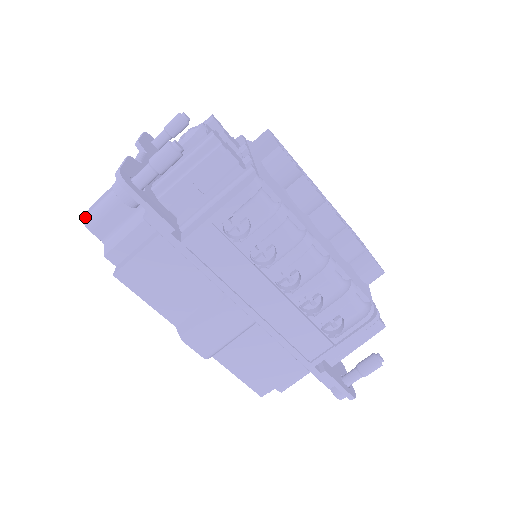
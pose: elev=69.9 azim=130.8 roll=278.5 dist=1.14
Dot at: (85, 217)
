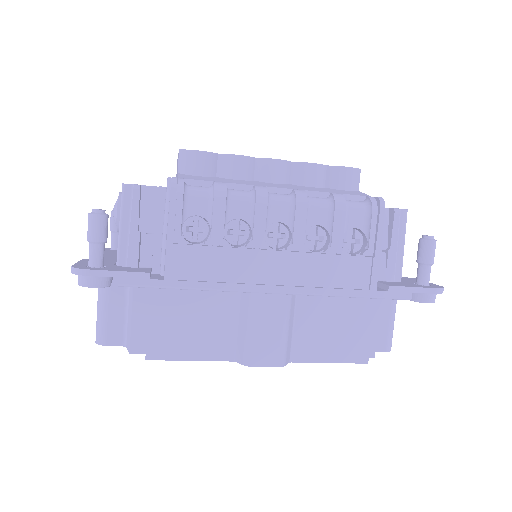
Dot at: occluded
